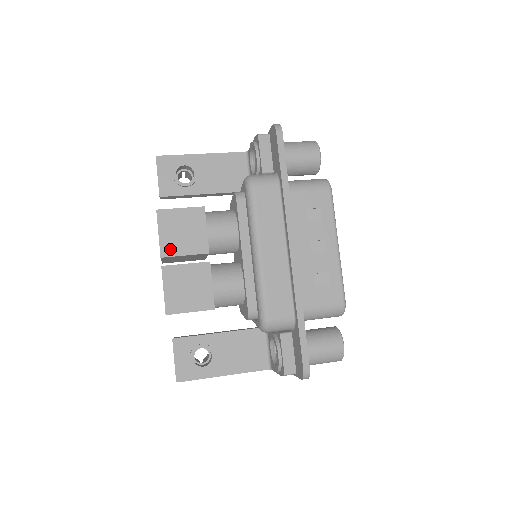
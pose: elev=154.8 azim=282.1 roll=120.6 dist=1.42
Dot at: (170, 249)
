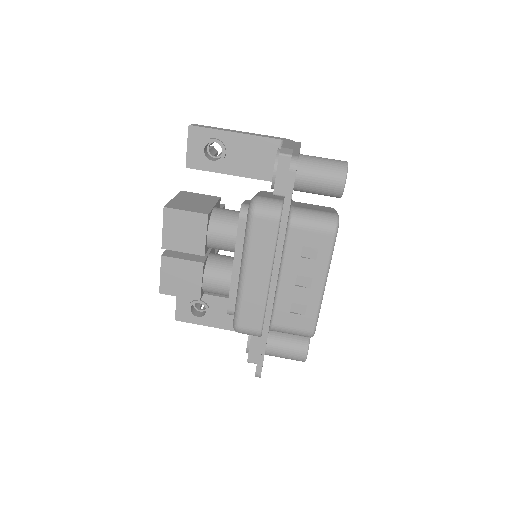
Dot at: (171, 244)
